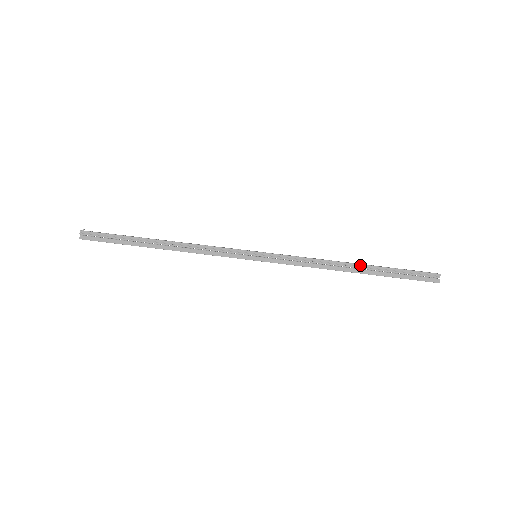
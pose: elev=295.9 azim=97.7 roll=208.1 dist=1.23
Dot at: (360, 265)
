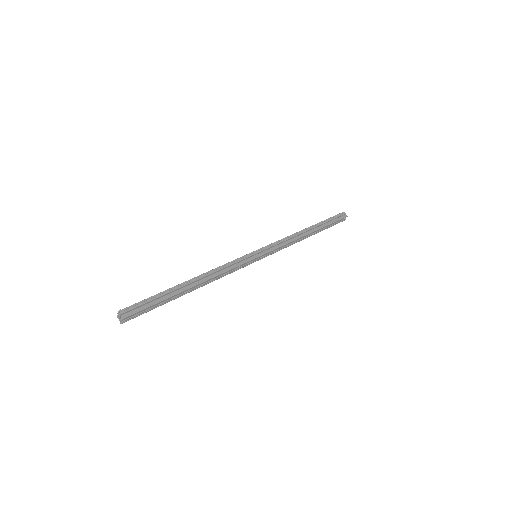
Dot at: (310, 227)
